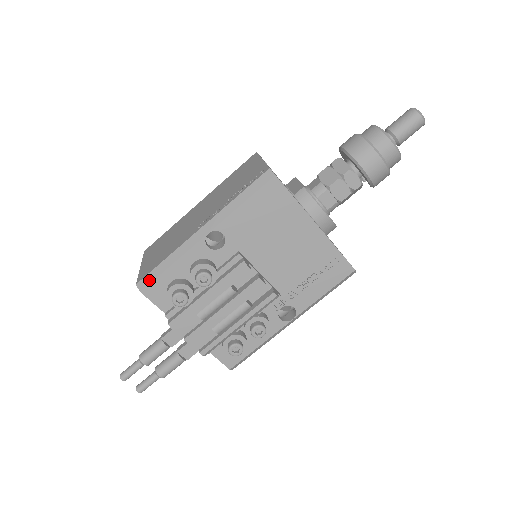
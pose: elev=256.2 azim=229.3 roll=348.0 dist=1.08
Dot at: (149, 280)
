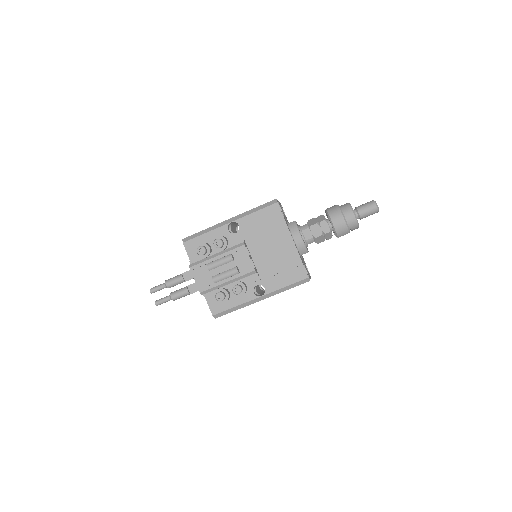
Dot at: (190, 238)
